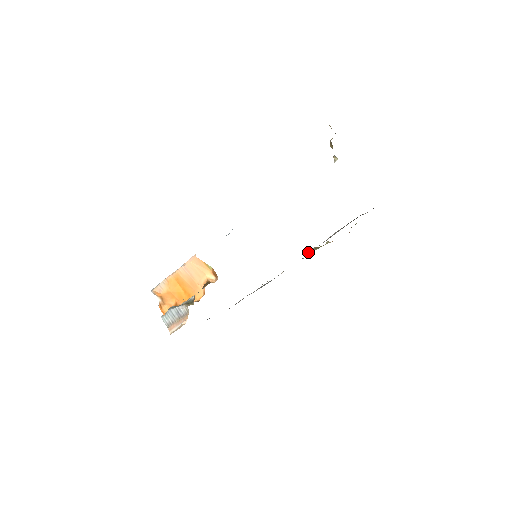
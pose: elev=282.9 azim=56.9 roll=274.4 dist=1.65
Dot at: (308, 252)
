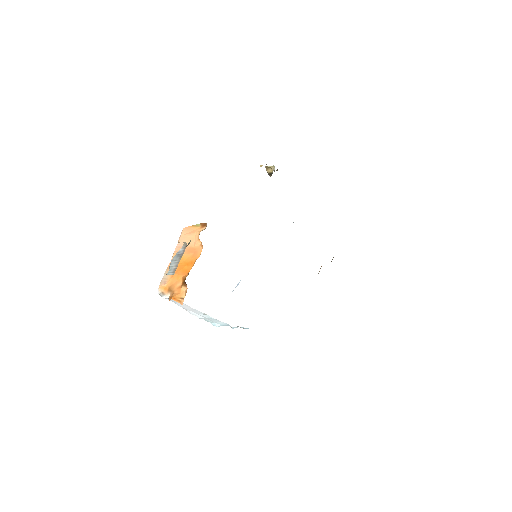
Dot at: (319, 271)
